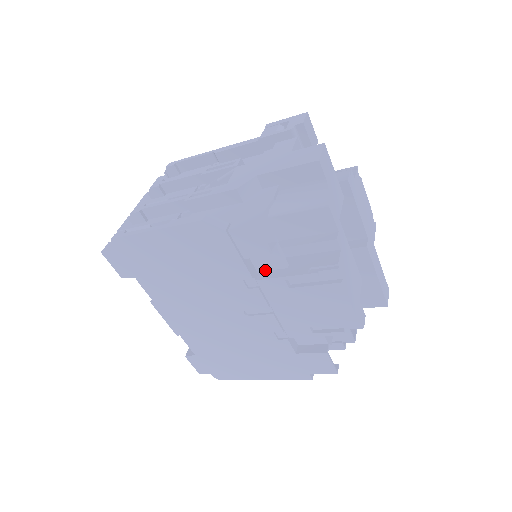
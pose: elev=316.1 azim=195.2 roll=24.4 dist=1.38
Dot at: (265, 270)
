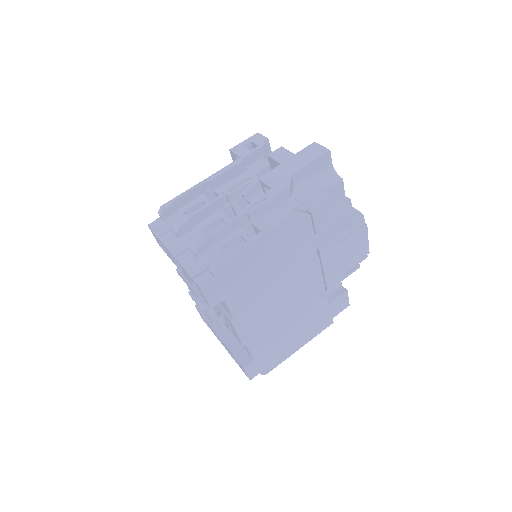
Dot at: (317, 241)
